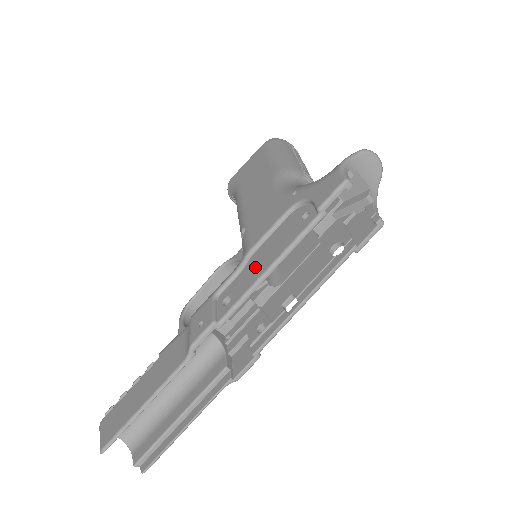
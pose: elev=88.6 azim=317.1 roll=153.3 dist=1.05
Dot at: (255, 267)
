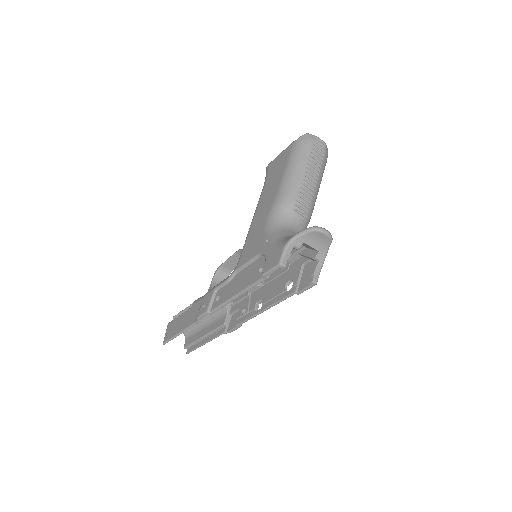
Dot at: (233, 287)
